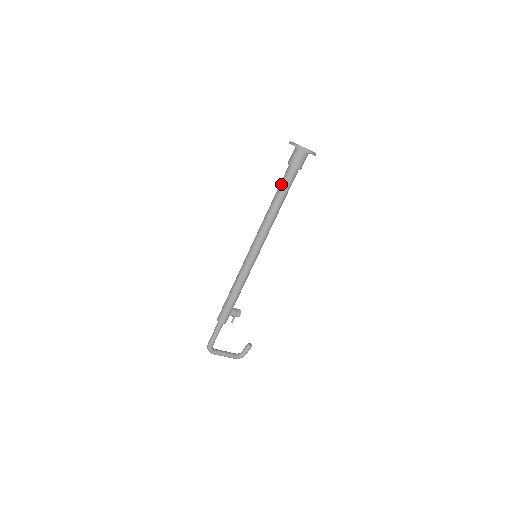
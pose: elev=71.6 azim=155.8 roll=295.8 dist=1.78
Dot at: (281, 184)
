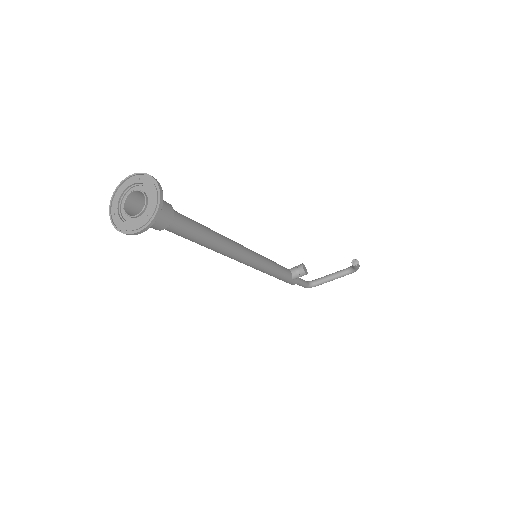
Dot at: occluded
